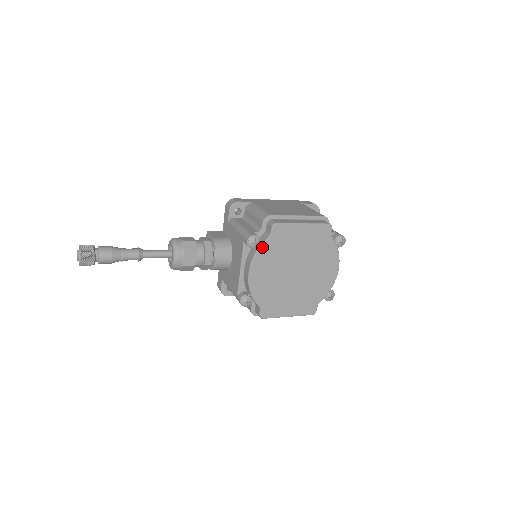
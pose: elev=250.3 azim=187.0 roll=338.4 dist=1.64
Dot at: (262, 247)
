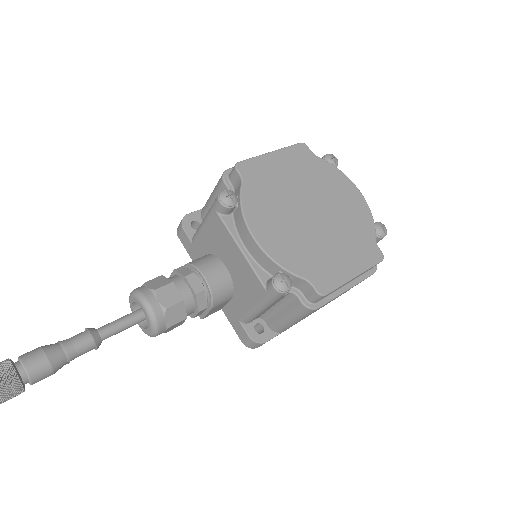
Dot at: (243, 197)
